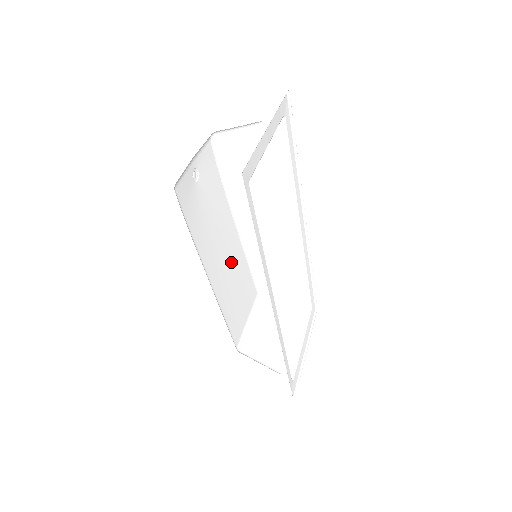
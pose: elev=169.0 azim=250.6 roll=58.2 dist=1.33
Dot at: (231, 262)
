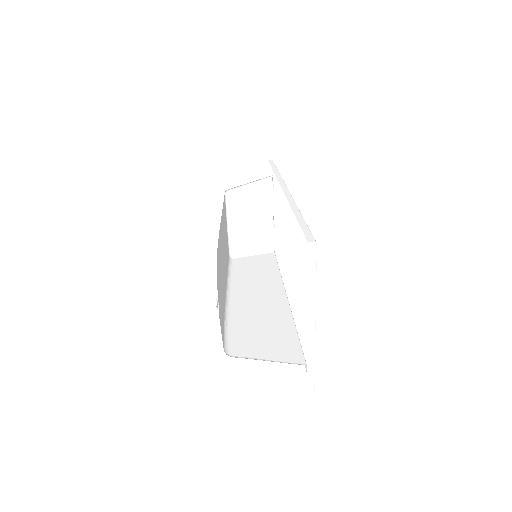
Dot at: (223, 244)
